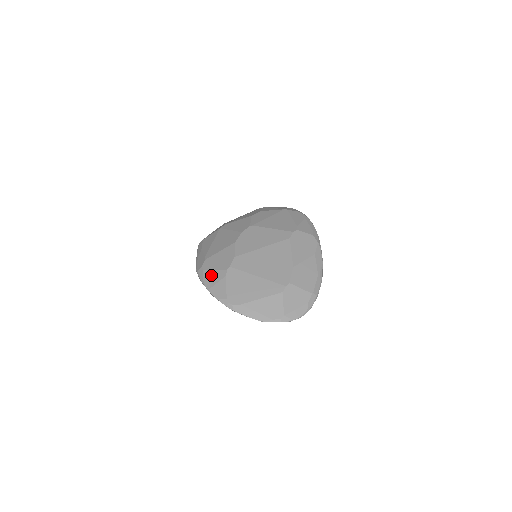
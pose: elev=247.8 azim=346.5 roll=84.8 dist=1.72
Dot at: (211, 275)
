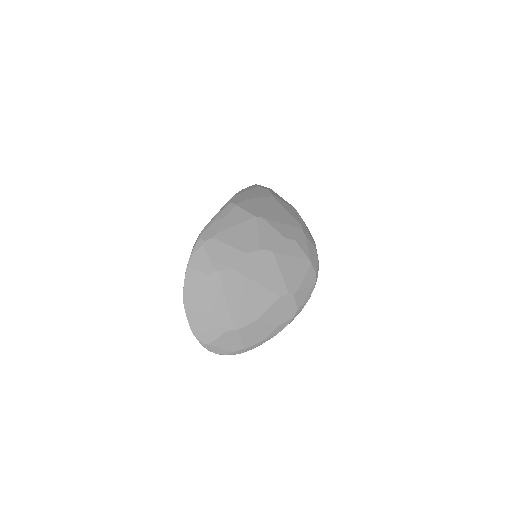
Dot at: (202, 258)
